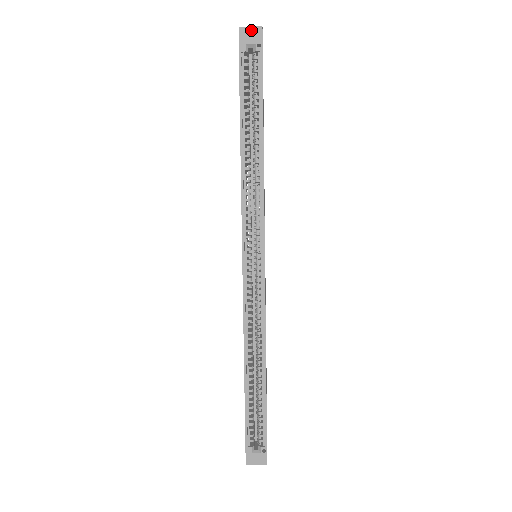
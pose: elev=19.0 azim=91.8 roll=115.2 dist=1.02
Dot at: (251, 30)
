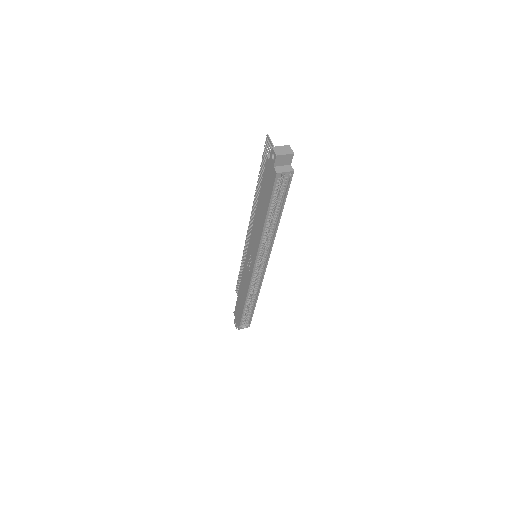
Dot at: (285, 157)
